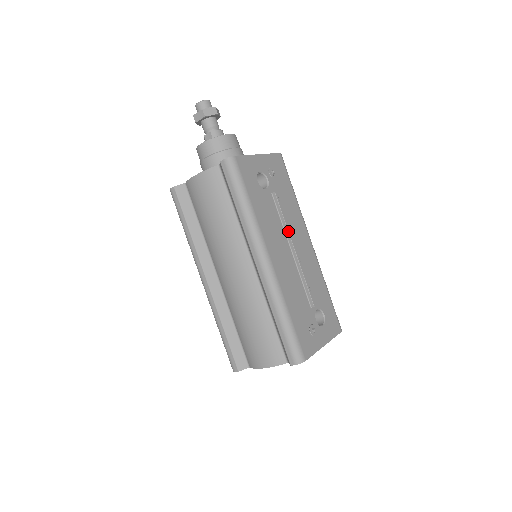
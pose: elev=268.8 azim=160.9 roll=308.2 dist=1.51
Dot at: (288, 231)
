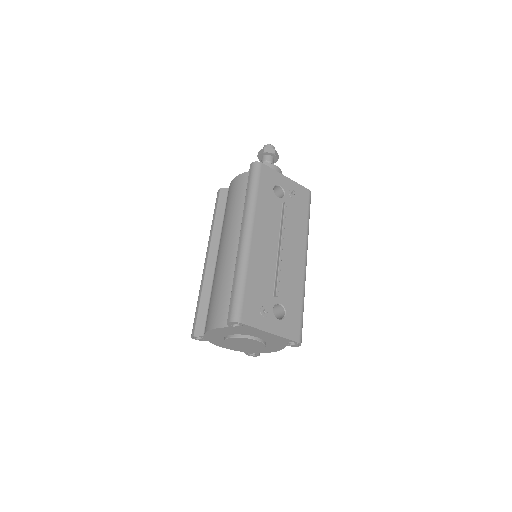
Dot at: (282, 231)
